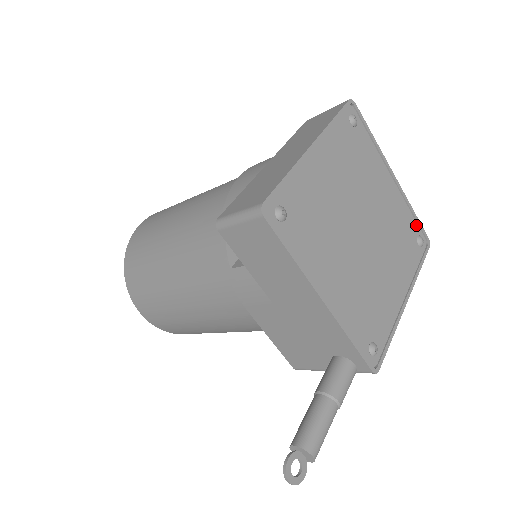
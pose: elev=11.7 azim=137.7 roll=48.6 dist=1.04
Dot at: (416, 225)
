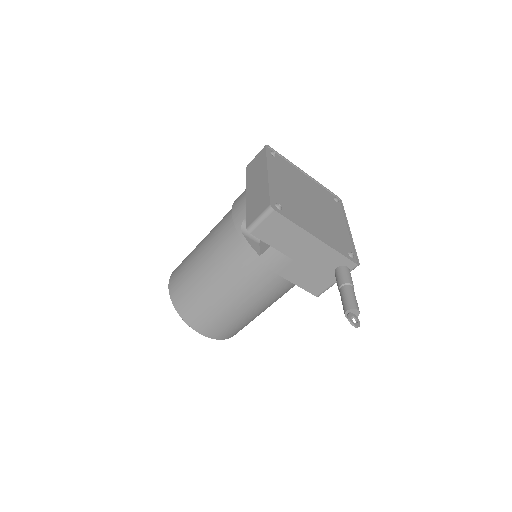
Dot at: (329, 193)
